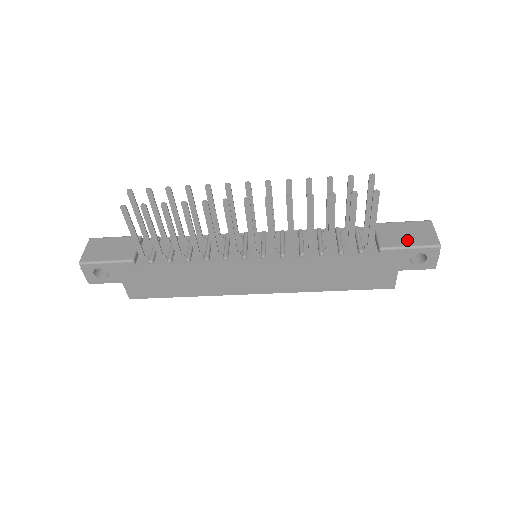
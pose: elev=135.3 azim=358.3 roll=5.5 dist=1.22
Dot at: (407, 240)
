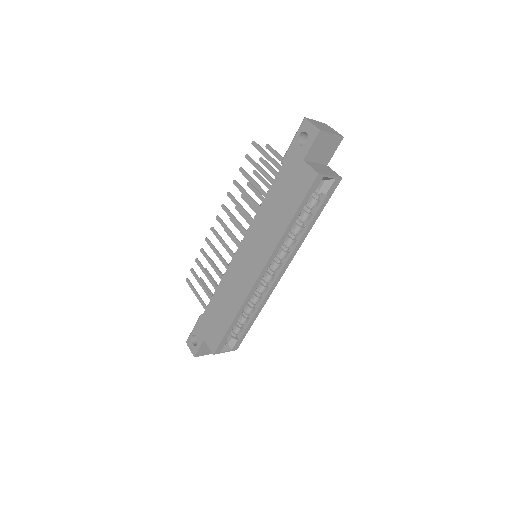
Dot at: occluded
